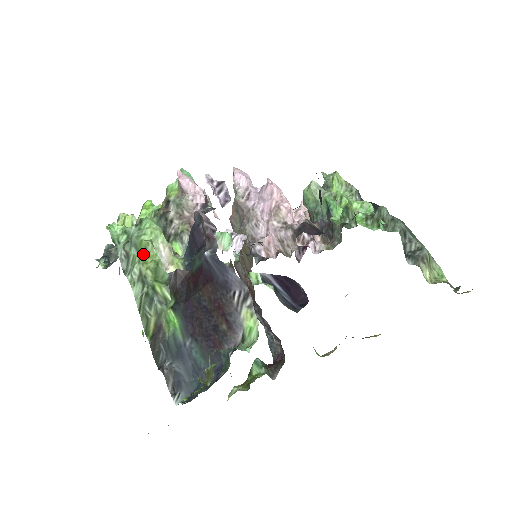
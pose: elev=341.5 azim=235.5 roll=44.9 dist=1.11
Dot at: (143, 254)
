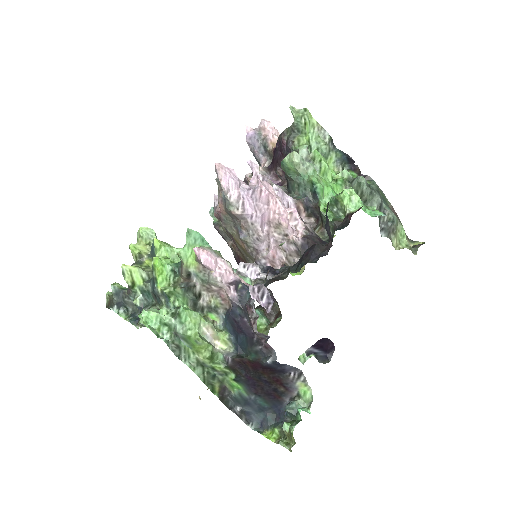
Dot at: (195, 346)
